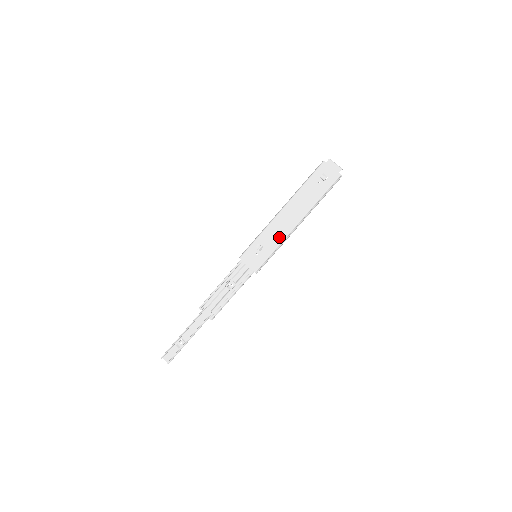
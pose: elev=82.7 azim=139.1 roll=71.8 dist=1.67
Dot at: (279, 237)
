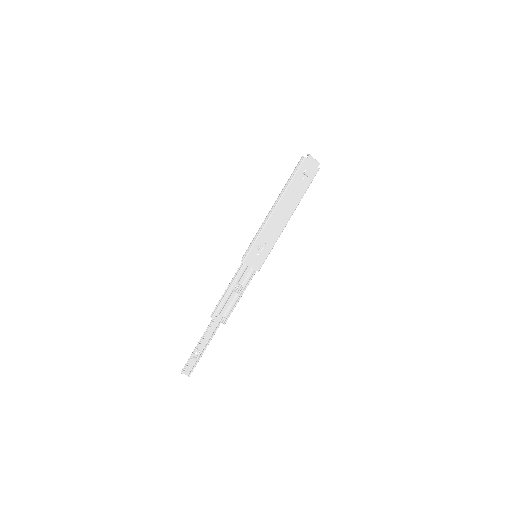
Dot at: (275, 235)
